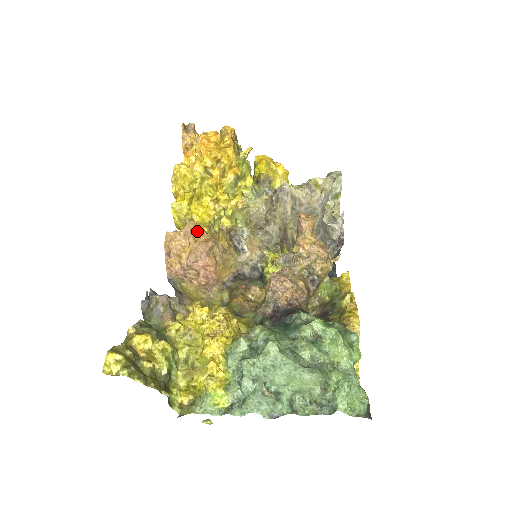
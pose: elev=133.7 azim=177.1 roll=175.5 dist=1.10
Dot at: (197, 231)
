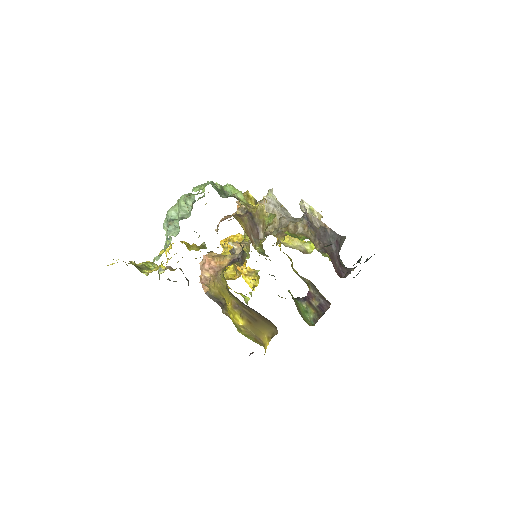
Dot at: occluded
